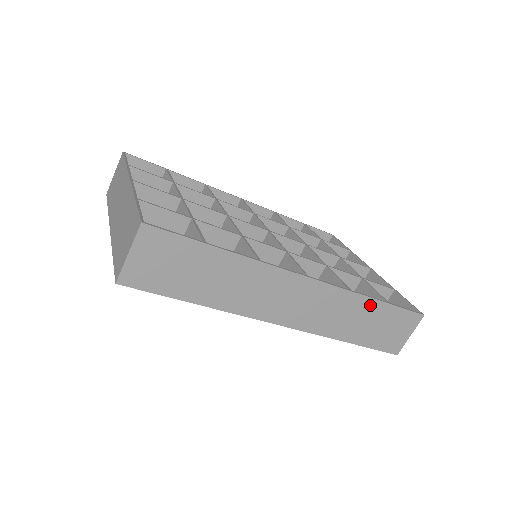
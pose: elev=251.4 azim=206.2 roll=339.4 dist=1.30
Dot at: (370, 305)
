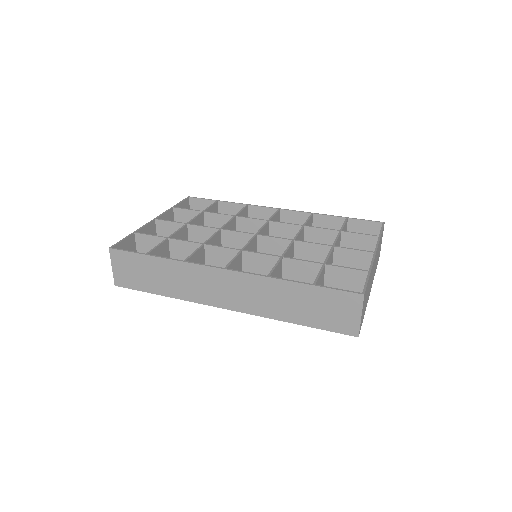
Dot at: (294, 288)
